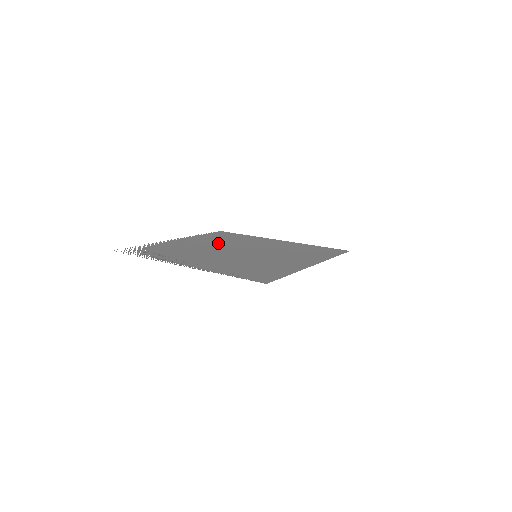
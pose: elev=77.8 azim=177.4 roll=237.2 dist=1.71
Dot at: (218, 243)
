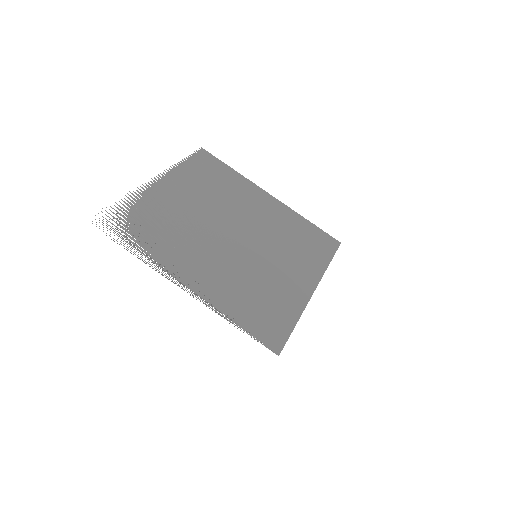
Dot at: (209, 202)
